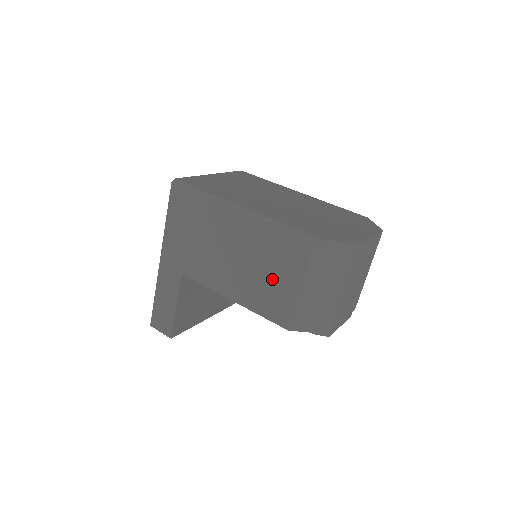
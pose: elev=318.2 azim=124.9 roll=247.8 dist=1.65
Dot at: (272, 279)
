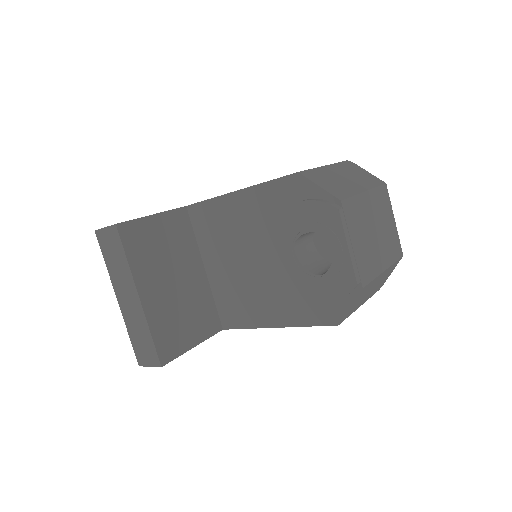
Dot at: occluded
